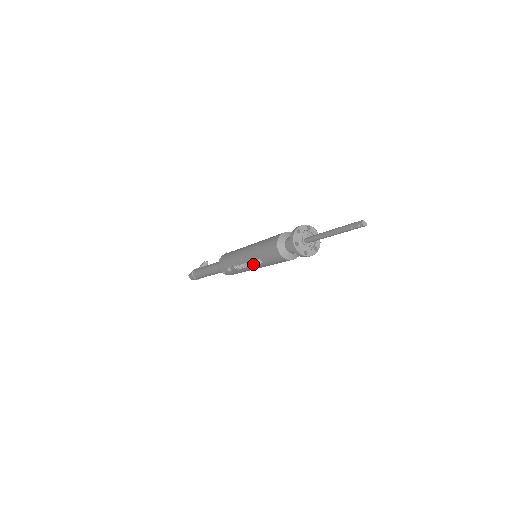
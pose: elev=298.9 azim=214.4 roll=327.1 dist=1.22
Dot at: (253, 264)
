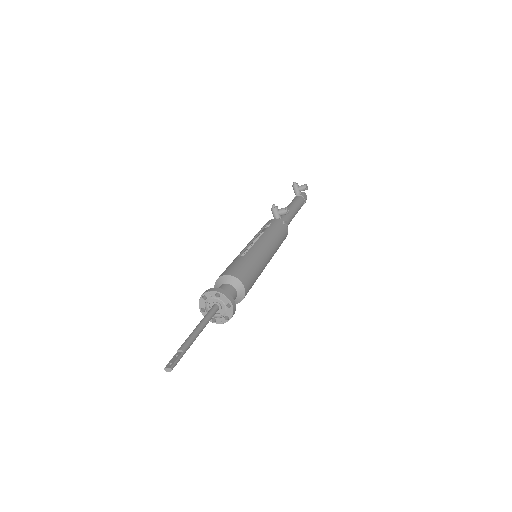
Dot at: occluded
